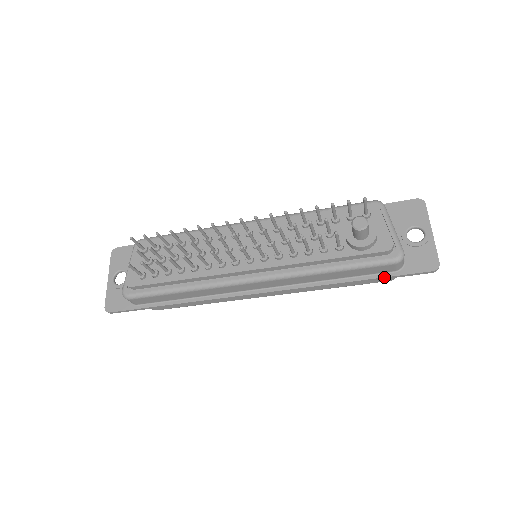
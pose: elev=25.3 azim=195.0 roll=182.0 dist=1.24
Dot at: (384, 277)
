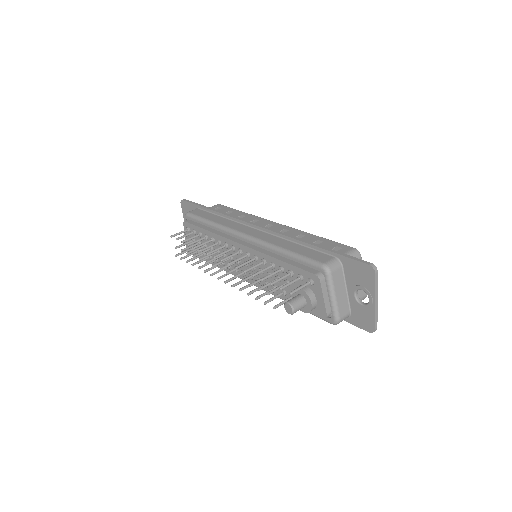
Dot at: occluded
